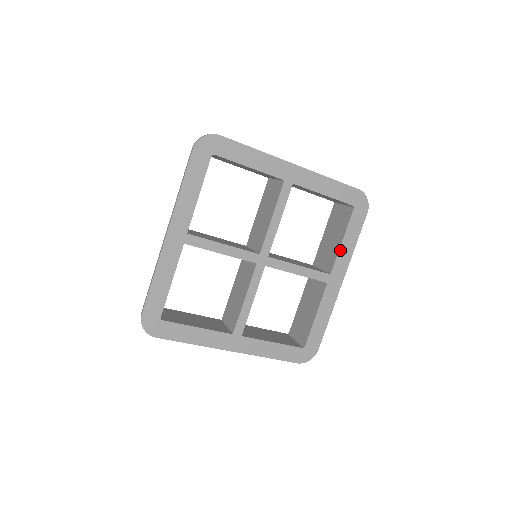
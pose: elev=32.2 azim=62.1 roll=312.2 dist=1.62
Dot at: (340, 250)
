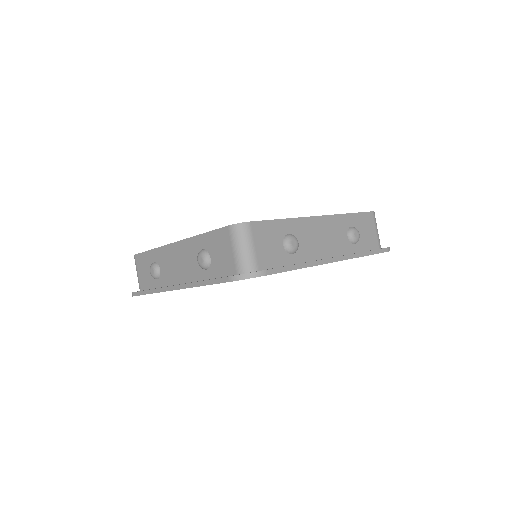
Dot at: occluded
